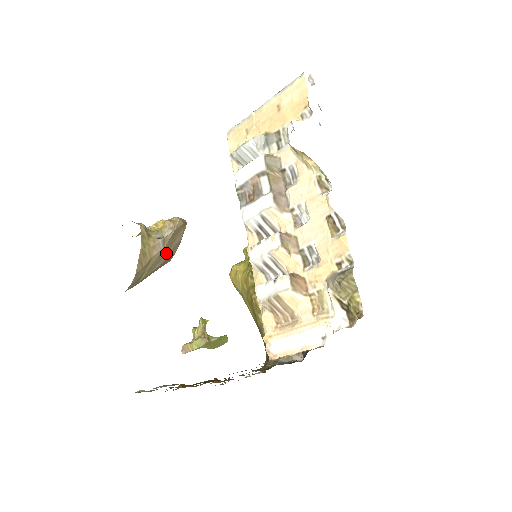
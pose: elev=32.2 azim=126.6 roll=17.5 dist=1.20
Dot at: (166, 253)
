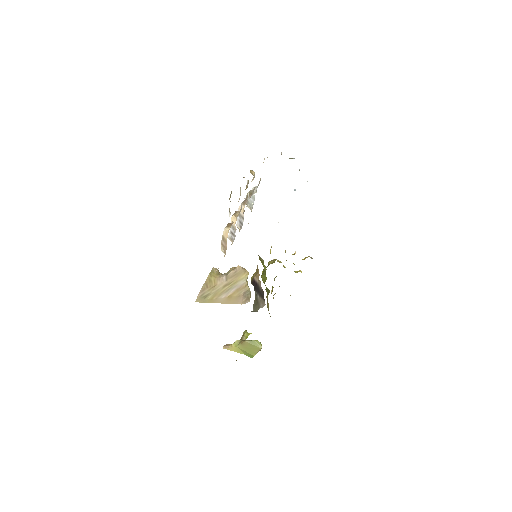
Dot at: (231, 289)
